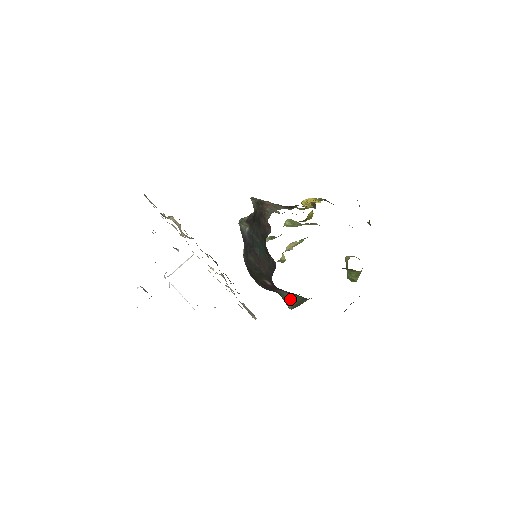
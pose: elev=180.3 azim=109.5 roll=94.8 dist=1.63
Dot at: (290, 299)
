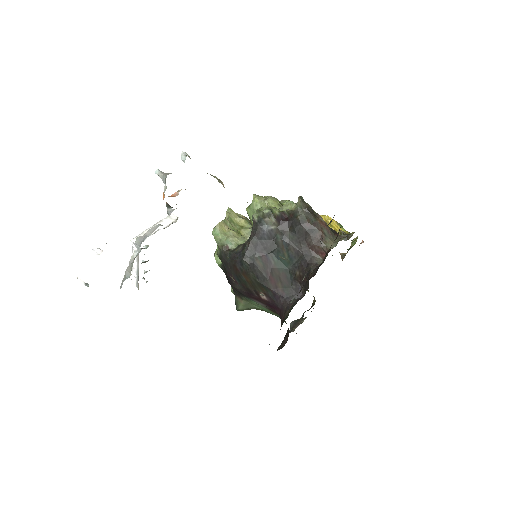
Dot at: (251, 305)
